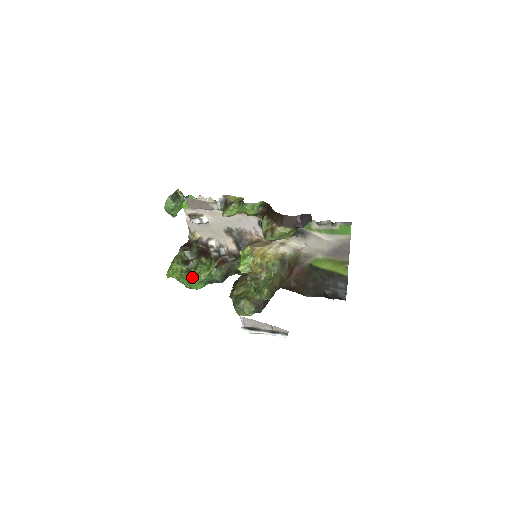
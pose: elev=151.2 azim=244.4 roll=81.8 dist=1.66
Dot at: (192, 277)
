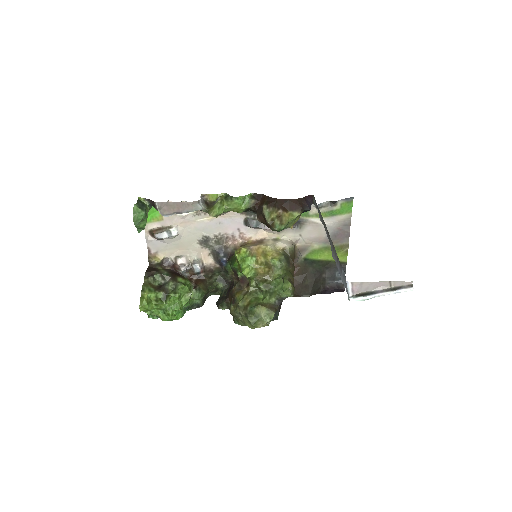
Dot at: (171, 304)
